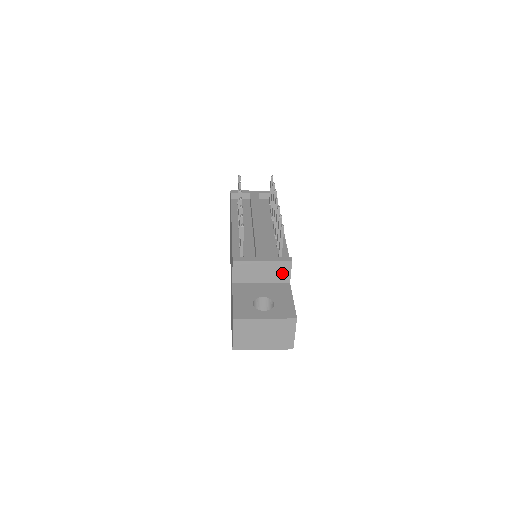
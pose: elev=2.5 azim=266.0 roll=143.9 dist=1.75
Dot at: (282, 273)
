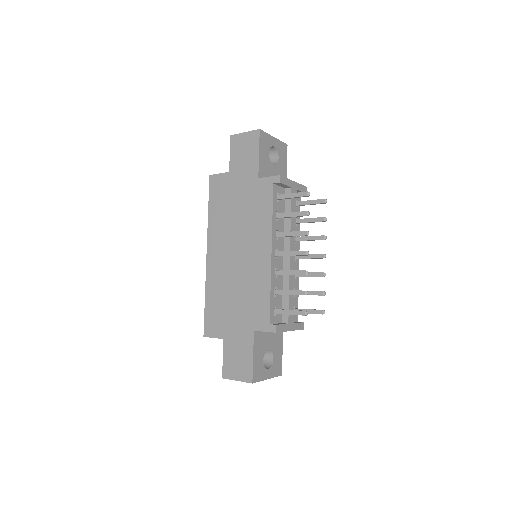
Dot at: occluded
